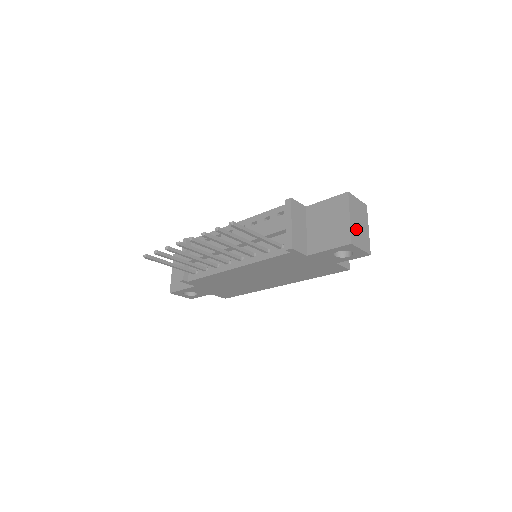
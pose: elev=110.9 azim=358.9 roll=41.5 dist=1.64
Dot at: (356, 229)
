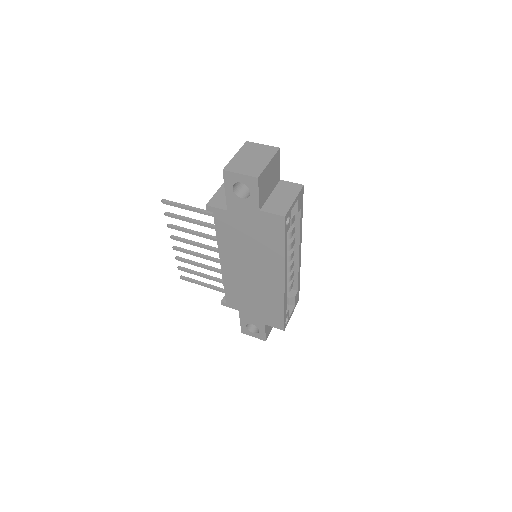
Dot at: (241, 162)
